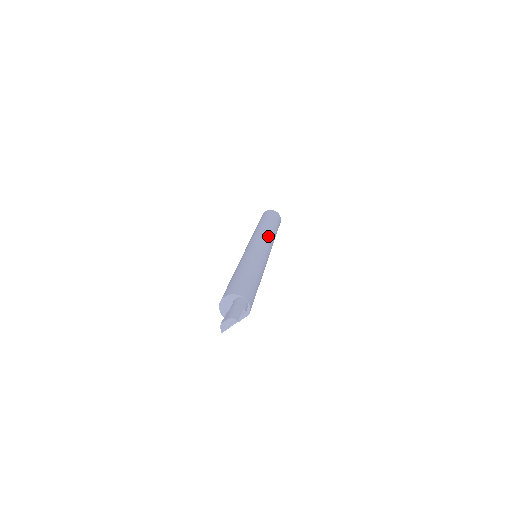
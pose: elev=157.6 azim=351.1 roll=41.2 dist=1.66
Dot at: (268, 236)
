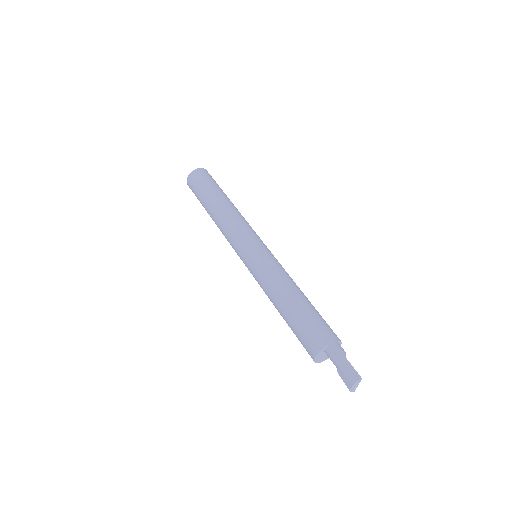
Dot at: (238, 222)
